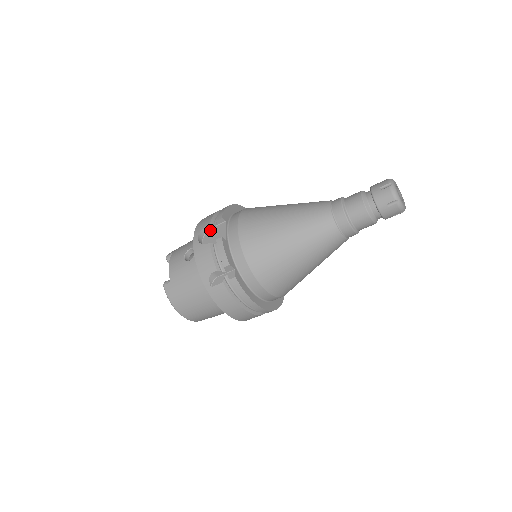
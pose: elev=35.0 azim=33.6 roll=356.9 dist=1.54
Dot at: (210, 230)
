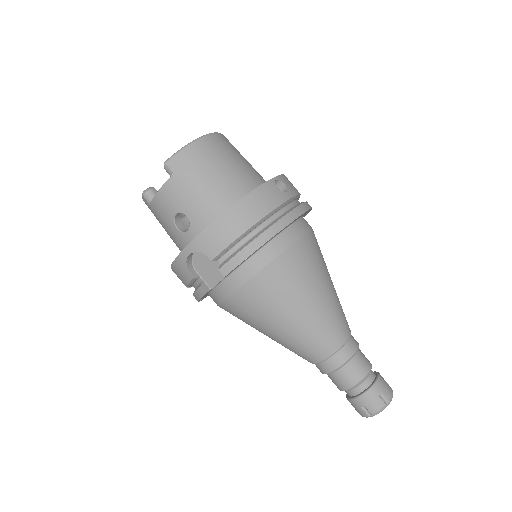
Dot at: occluded
